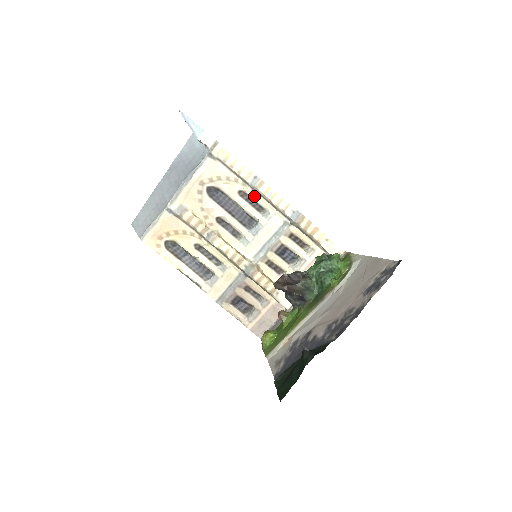
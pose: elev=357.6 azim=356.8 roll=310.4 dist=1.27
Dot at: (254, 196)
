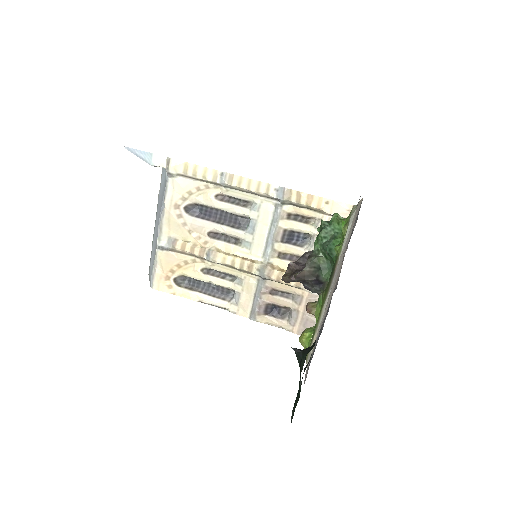
Dot at: (232, 194)
